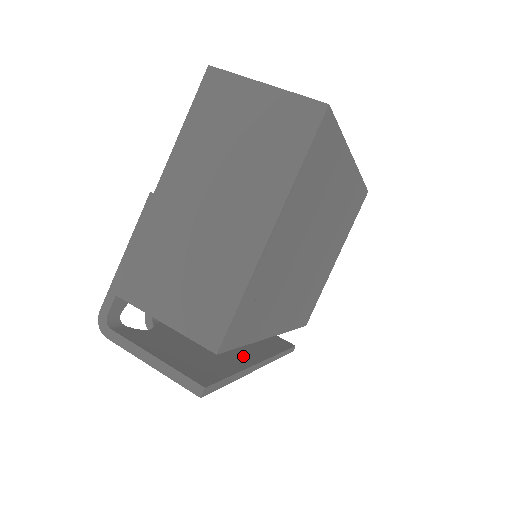
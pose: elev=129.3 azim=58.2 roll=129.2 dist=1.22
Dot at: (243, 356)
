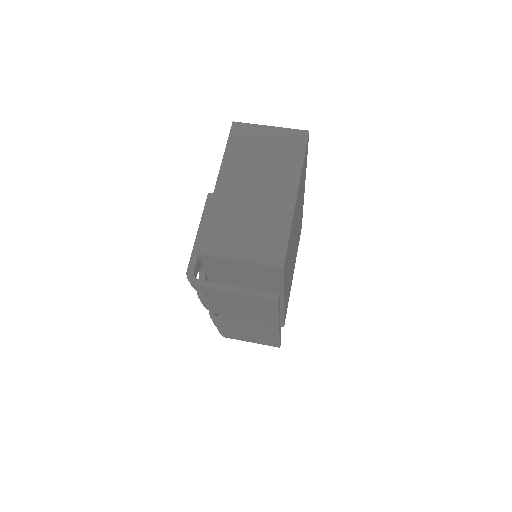
Dot at: occluded
